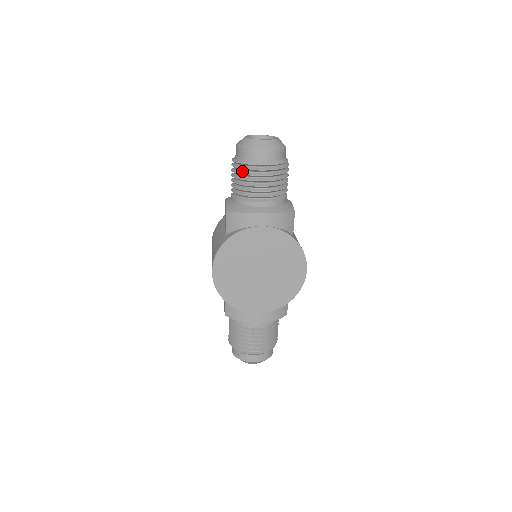
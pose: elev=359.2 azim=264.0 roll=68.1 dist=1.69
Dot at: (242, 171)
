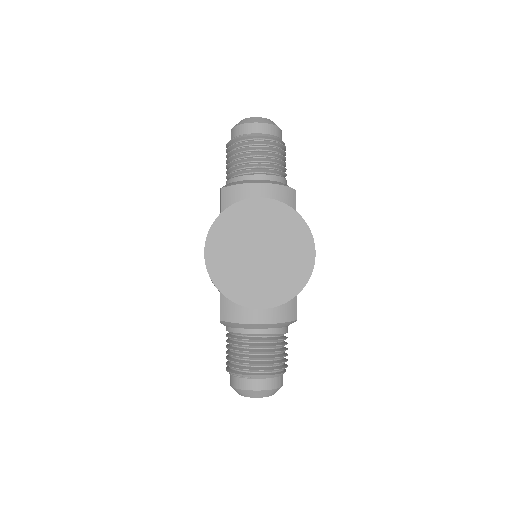
Dot at: (237, 148)
